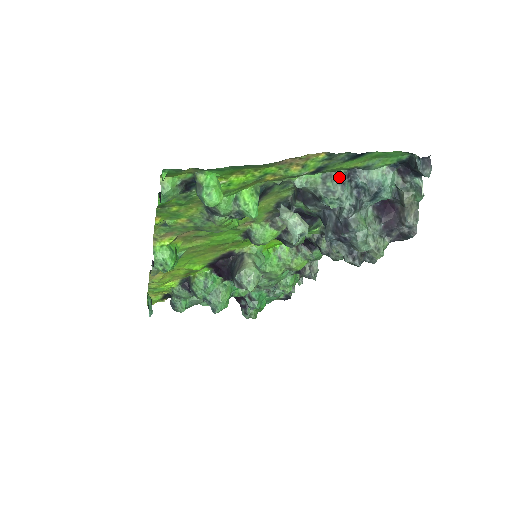
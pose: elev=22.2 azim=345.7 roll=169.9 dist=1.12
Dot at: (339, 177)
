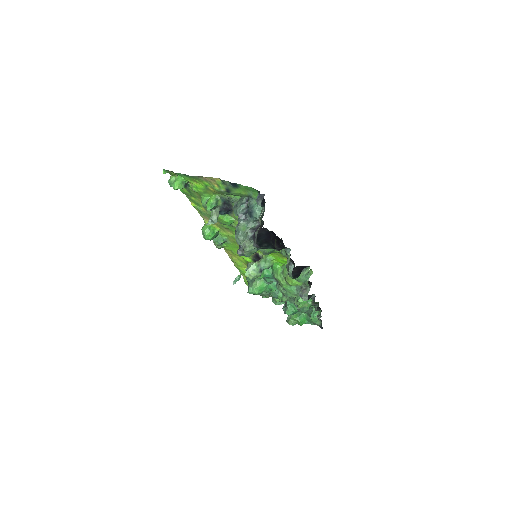
Dot at: (243, 200)
